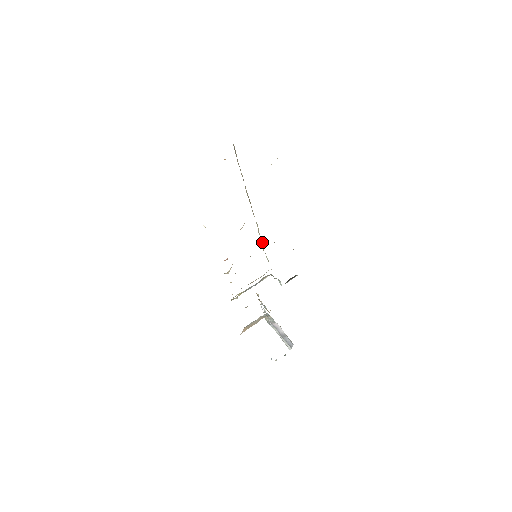
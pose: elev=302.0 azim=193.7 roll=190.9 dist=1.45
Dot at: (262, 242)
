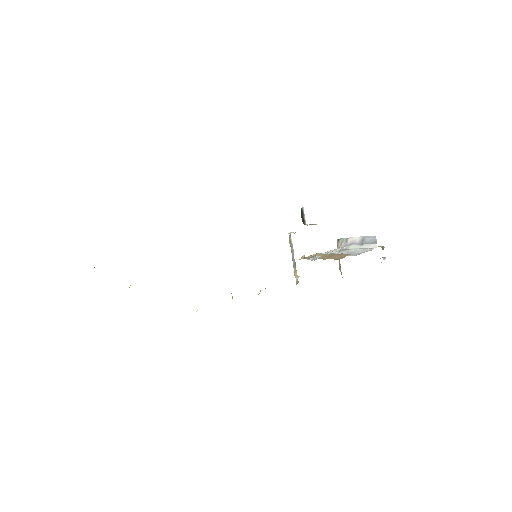
Dot at: occluded
